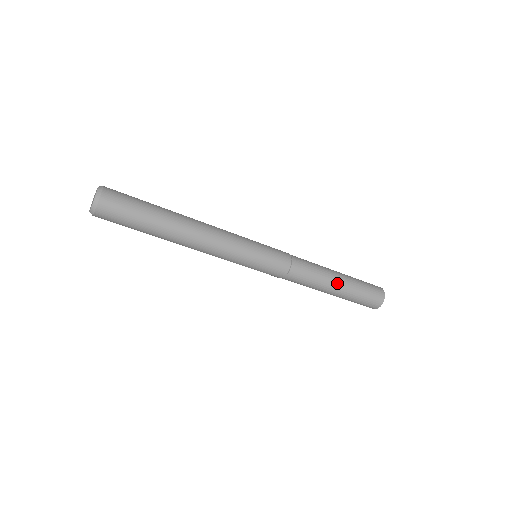
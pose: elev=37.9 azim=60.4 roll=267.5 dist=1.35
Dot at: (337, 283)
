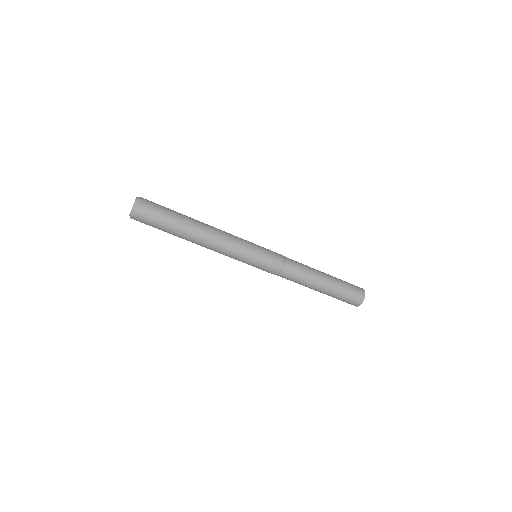
Dot at: (323, 279)
